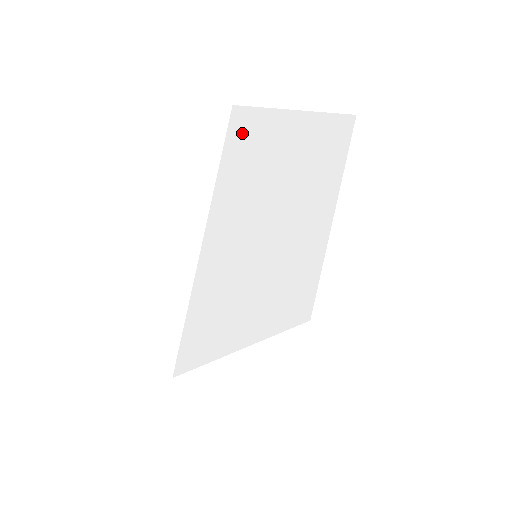
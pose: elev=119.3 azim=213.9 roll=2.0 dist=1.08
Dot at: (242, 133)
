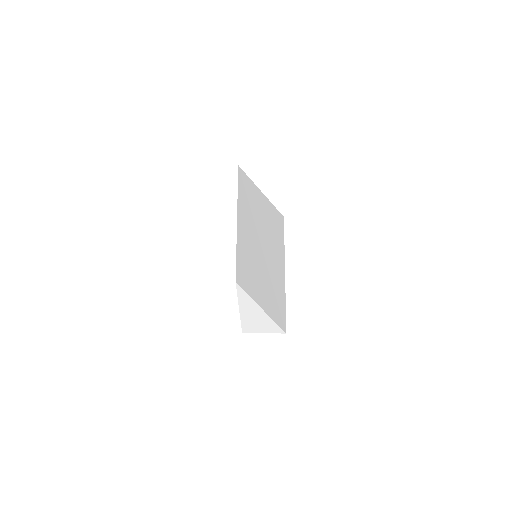
Dot at: (241, 275)
